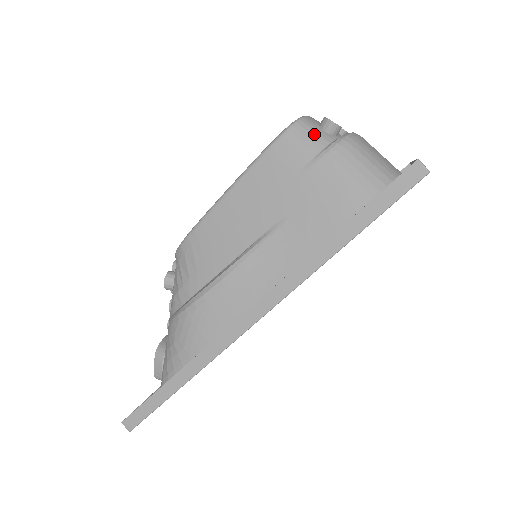
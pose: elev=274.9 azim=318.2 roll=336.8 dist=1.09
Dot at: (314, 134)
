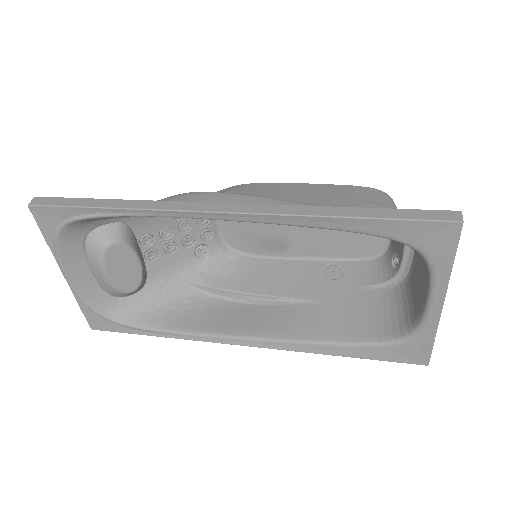
Dot at: (392, 203)
